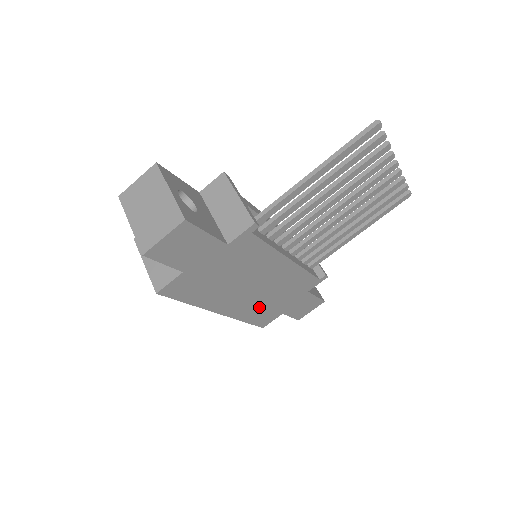
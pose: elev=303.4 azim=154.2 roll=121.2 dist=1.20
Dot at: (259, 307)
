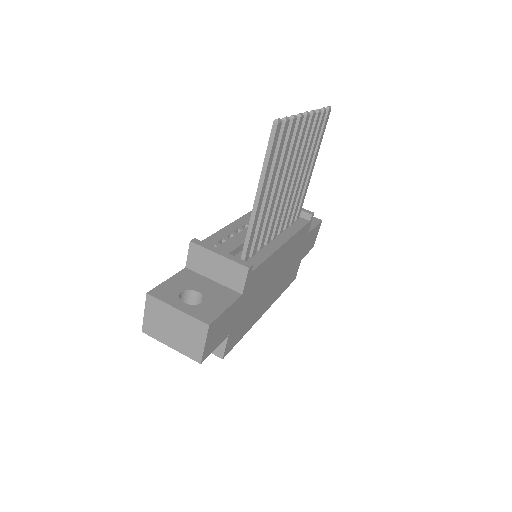
Dot at: (285, 278)
